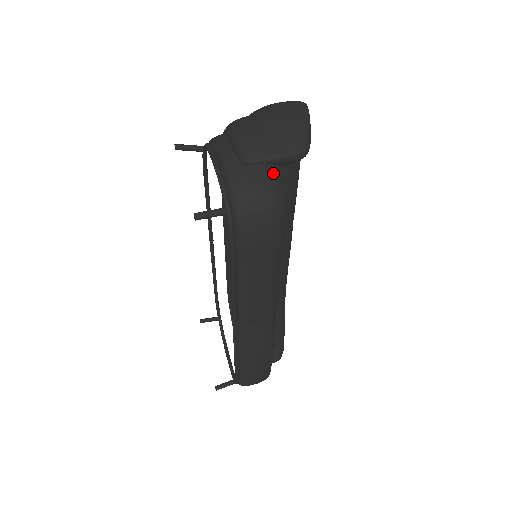
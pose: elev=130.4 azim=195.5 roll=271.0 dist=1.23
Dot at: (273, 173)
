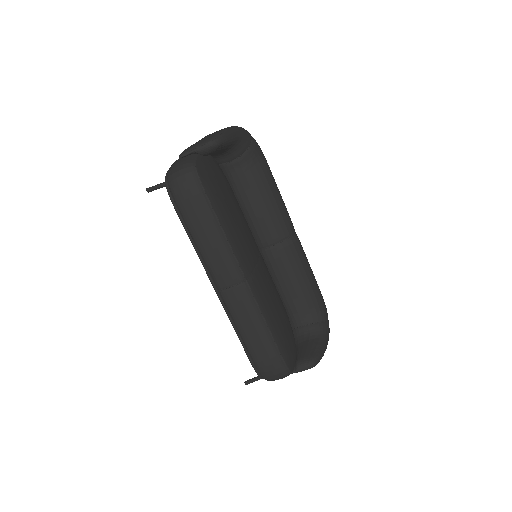
Dot at: (194, 157)
